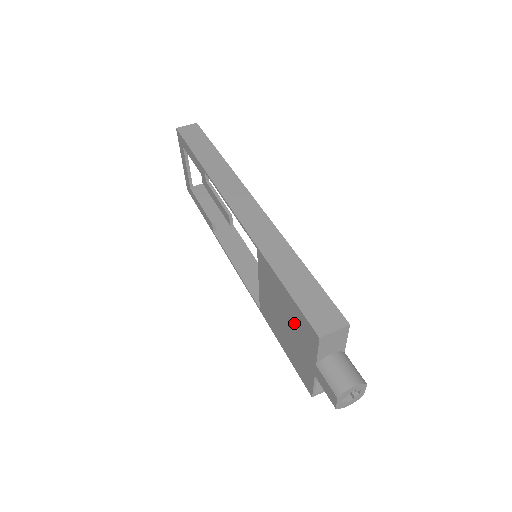
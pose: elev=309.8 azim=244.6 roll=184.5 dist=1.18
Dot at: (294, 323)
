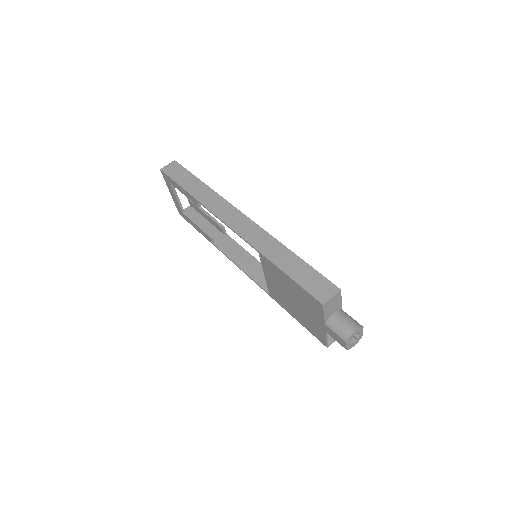
Dot at: (301, 299)
